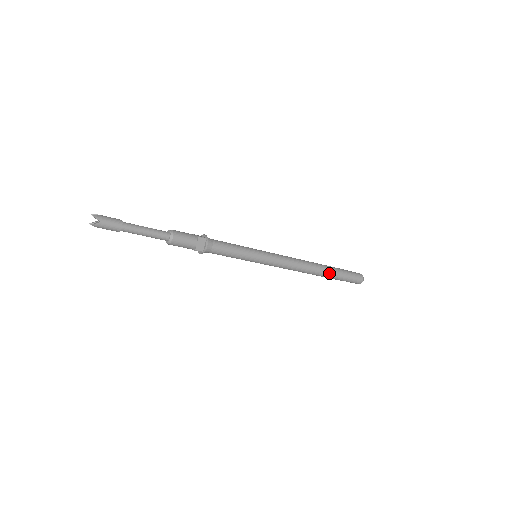
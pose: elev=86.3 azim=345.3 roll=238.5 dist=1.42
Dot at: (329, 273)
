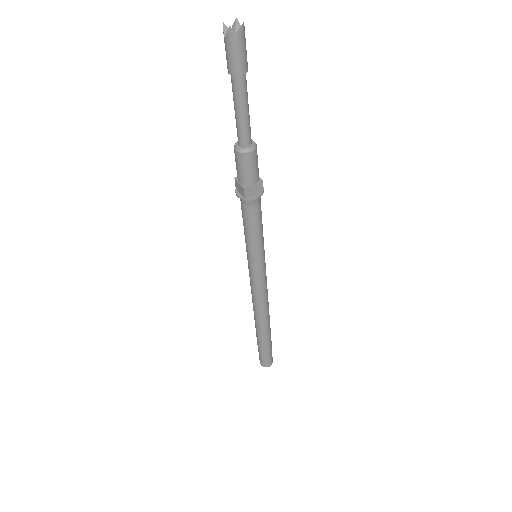
Dot at: (266, 335)
